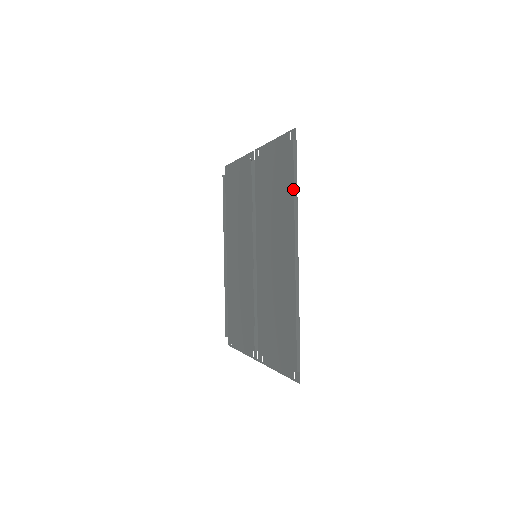
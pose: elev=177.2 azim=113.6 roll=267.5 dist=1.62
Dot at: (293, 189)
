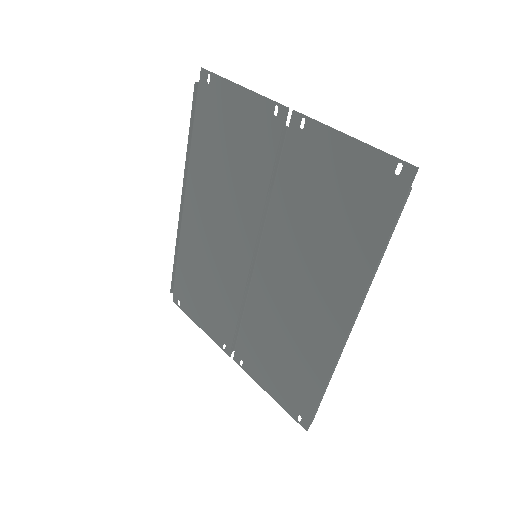
Dot at: (374, 247)
